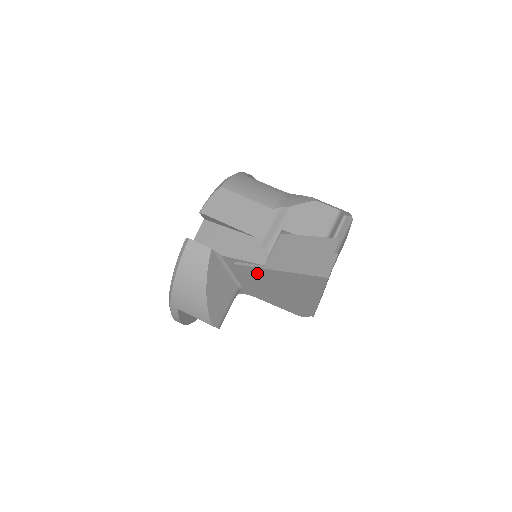
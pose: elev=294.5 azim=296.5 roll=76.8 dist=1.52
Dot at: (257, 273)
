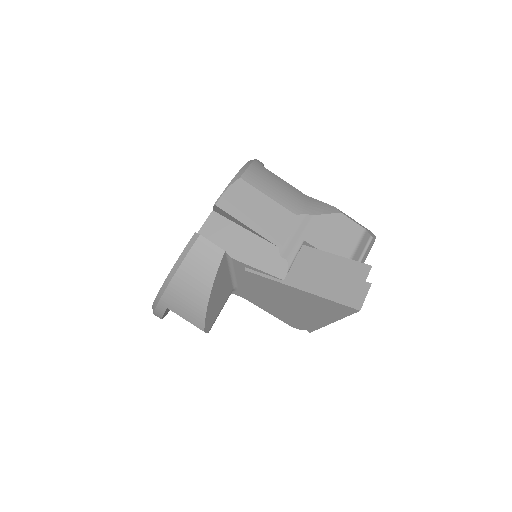
Dot at: (269, 284)
